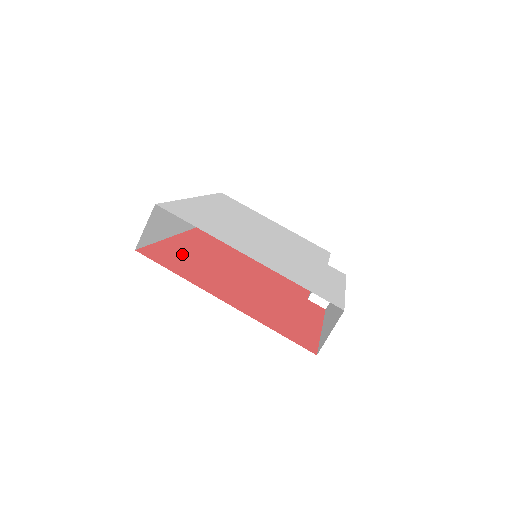
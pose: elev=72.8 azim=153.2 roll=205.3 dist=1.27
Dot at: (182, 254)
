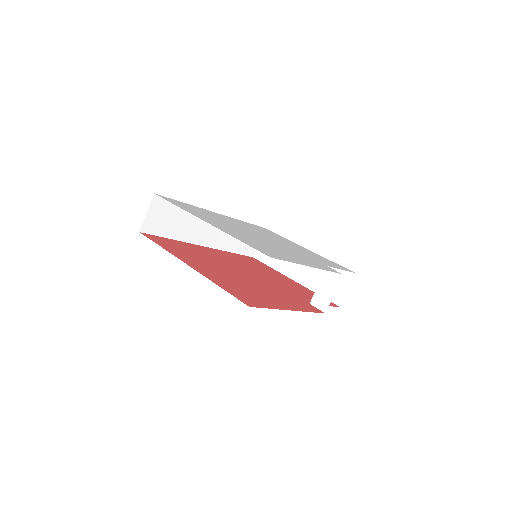
Dot at: (188, 248)
